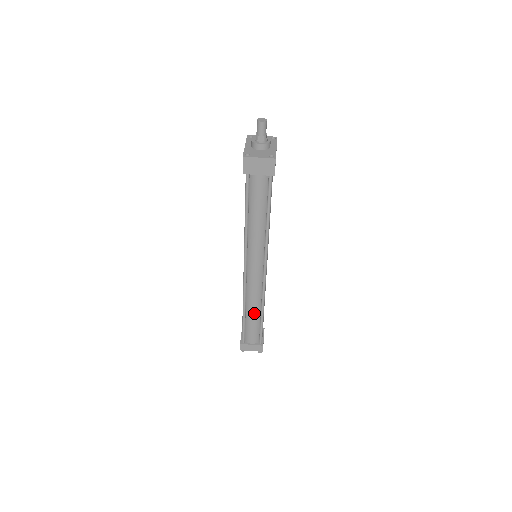
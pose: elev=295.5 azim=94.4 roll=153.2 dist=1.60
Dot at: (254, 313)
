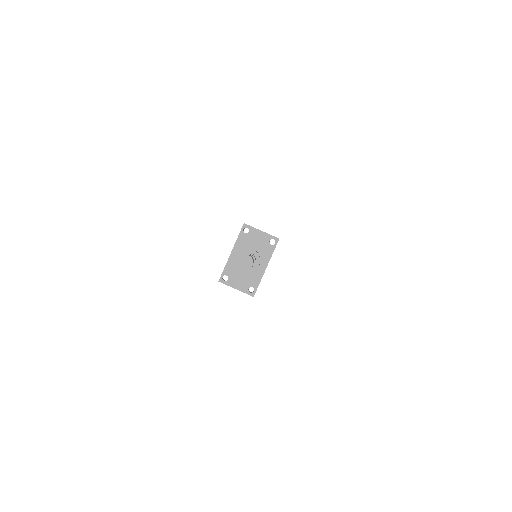
Dot at: occluded
